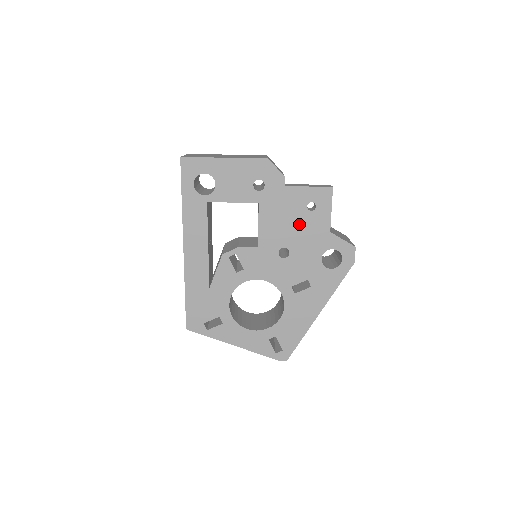
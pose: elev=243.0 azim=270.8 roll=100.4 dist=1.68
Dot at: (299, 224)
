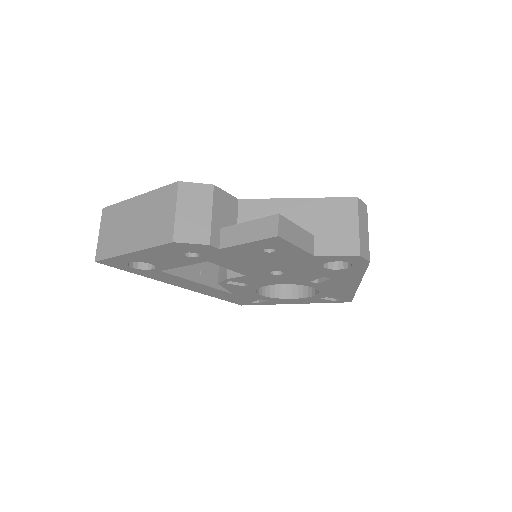
Dot at: (270, 260)
